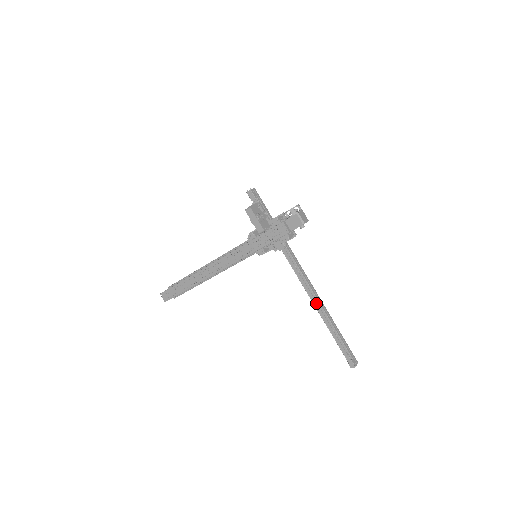
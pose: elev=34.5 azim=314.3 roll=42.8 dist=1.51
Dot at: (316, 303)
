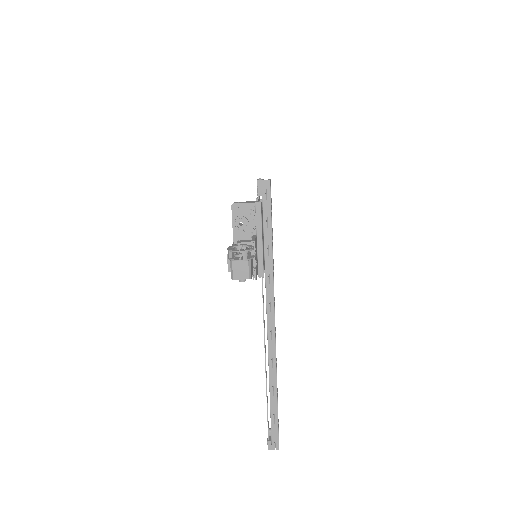
Dot at: (265, 359)
